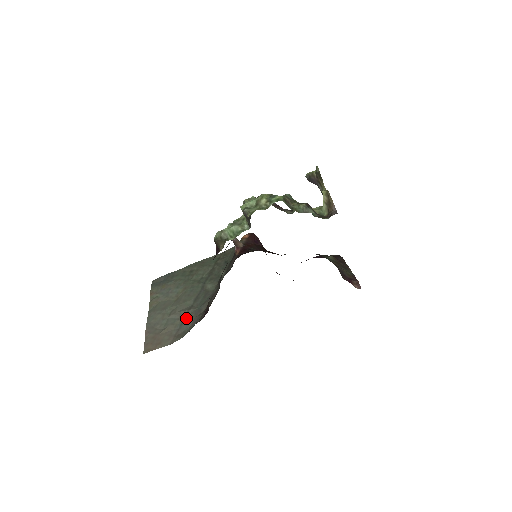
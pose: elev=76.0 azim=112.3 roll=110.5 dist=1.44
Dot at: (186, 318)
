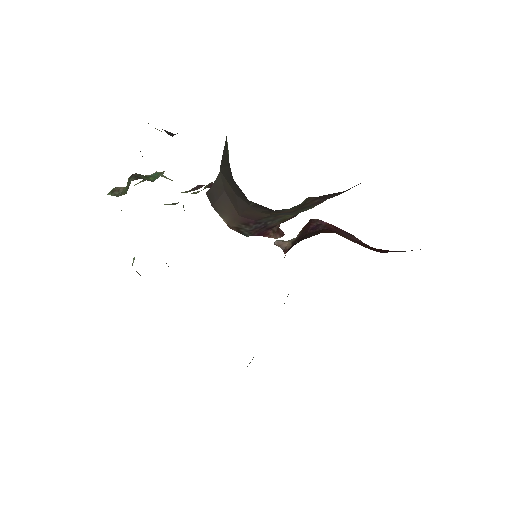
Dot at: occluded
